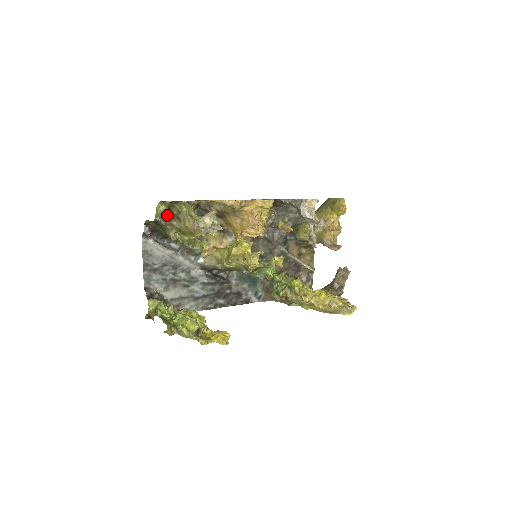
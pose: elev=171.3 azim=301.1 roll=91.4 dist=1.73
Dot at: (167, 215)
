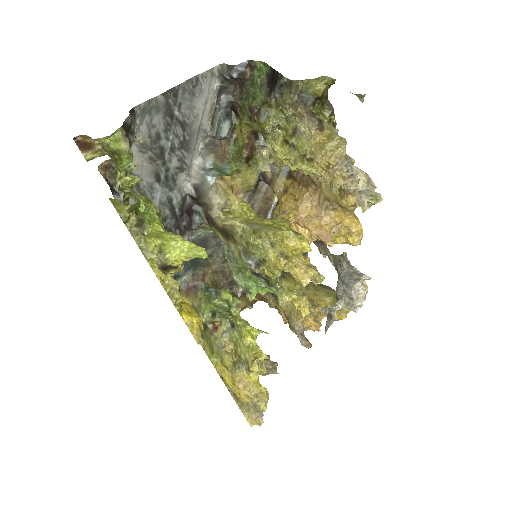
Dot at: (307, 100)
